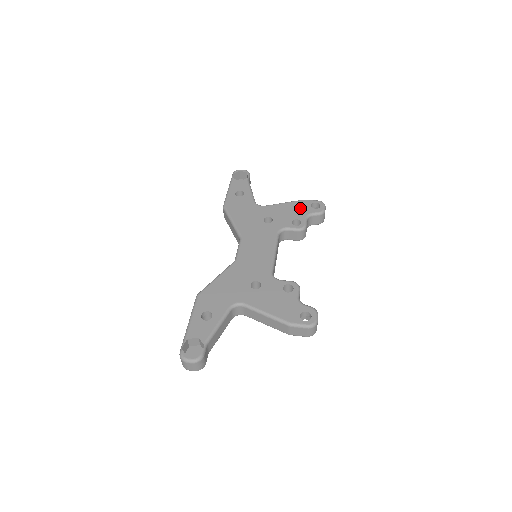
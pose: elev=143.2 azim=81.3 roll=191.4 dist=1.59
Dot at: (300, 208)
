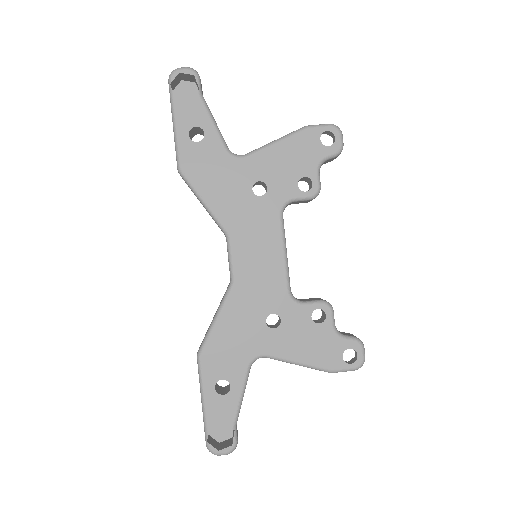
Dot at: (304, 150)
